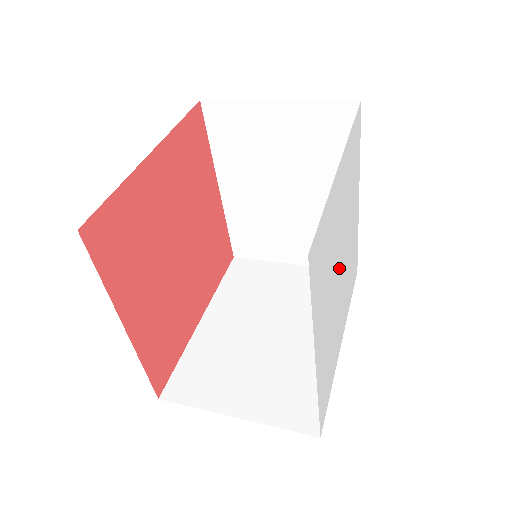
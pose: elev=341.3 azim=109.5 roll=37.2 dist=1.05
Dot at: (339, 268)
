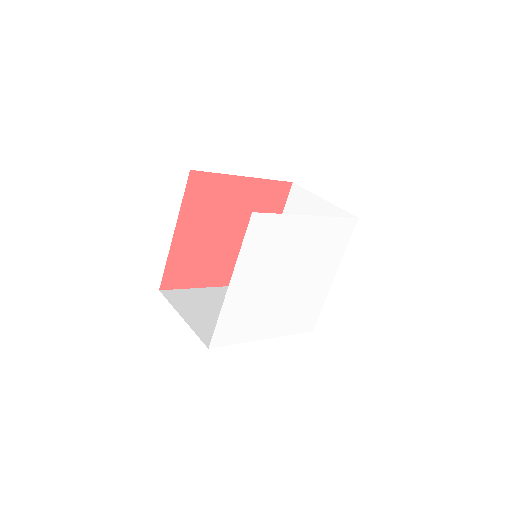
Dot at: (284, 277)
